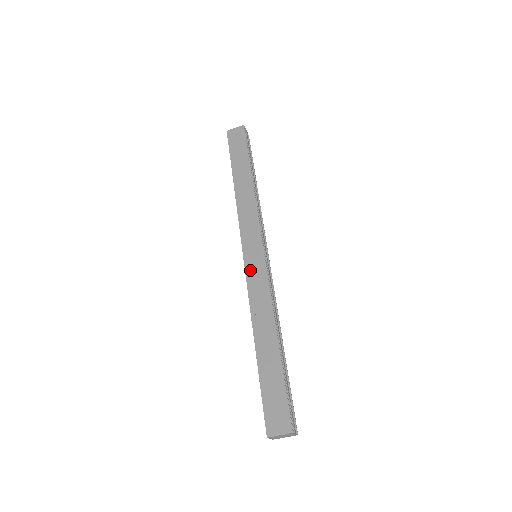
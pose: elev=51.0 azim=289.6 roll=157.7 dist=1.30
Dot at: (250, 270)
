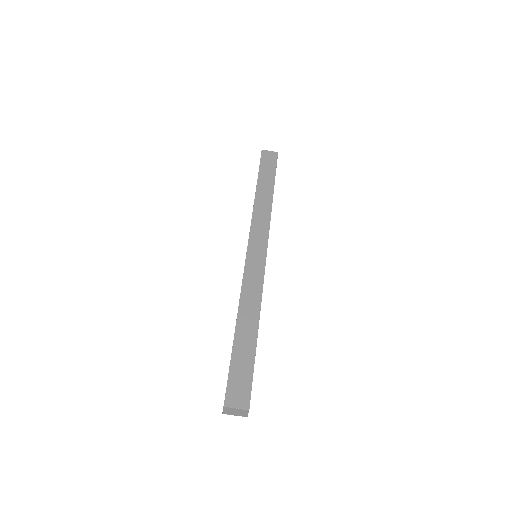
Dot at: (250, 264)
